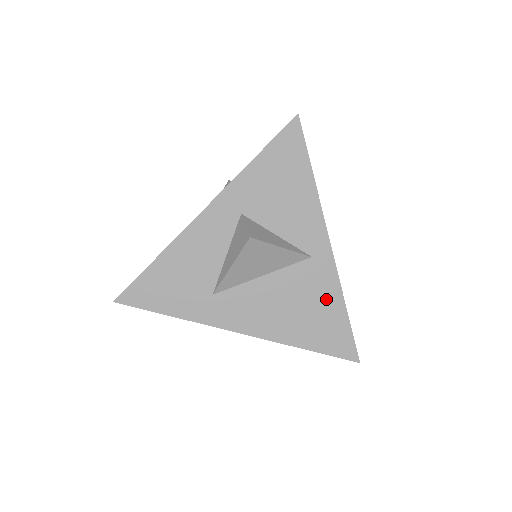
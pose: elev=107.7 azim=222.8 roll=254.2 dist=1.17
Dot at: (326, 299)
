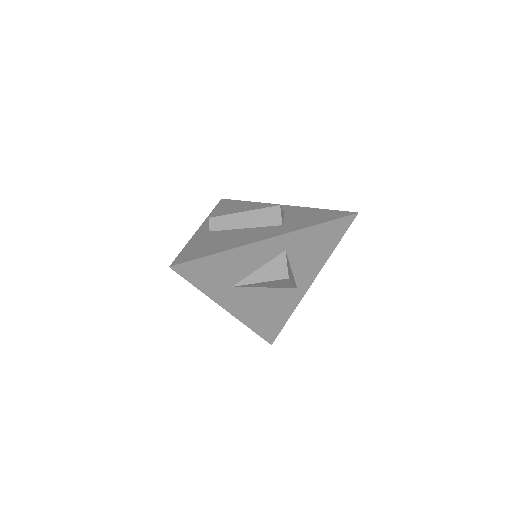
Dot at: (284, 311)
